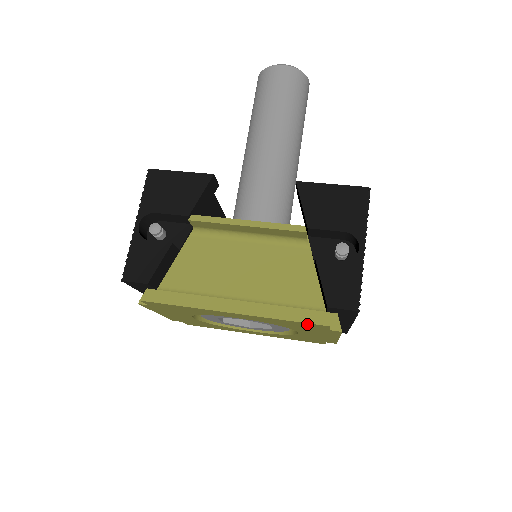
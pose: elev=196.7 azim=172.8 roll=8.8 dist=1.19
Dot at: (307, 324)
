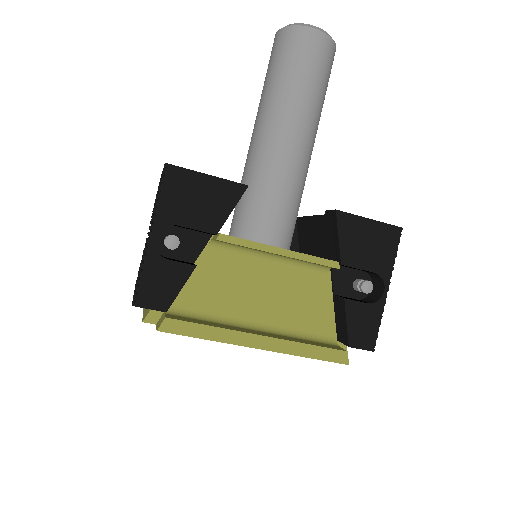
Dot at: (326, 359)
